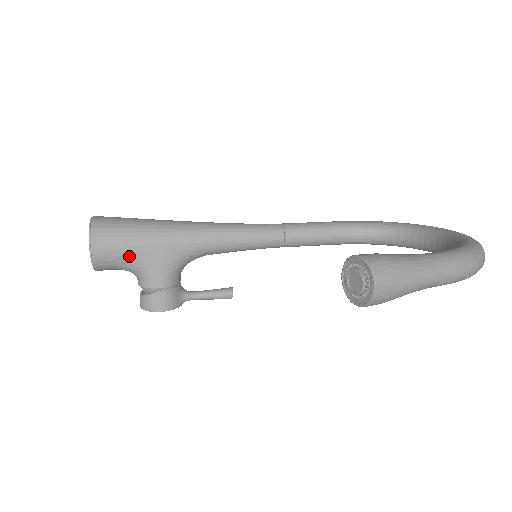
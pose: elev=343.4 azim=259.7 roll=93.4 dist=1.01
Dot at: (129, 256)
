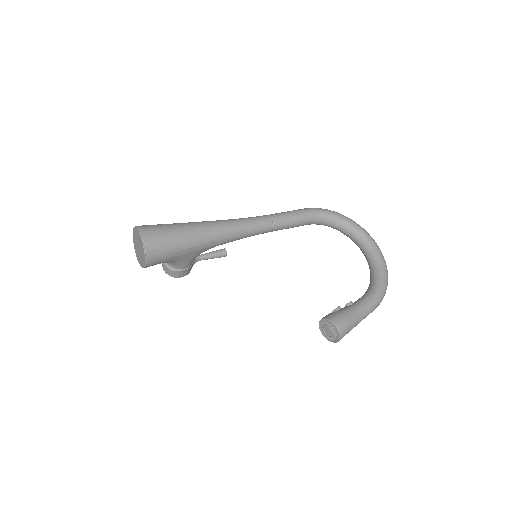
Dot at: (170, 261)
